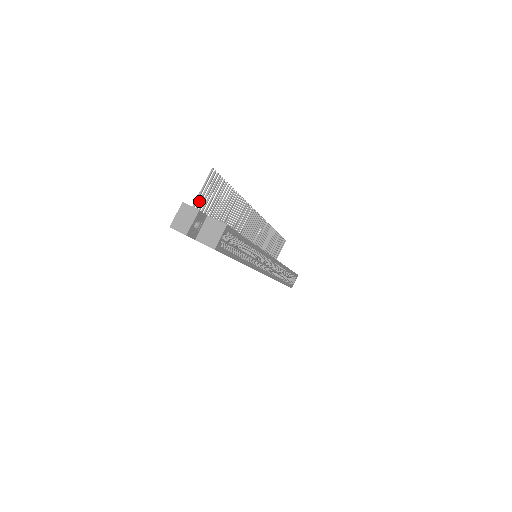
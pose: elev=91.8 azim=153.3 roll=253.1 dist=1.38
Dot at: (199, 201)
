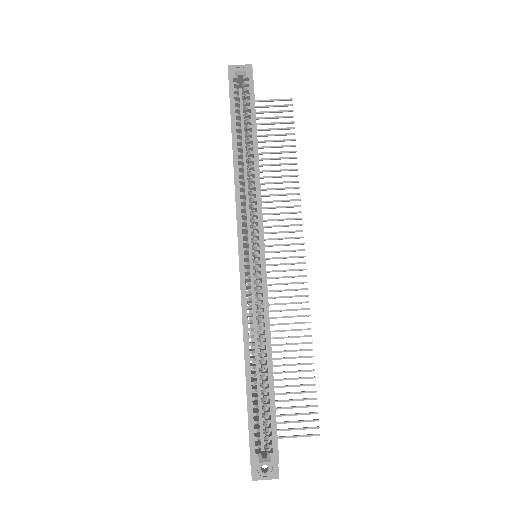
Dot at: (263, 106)
